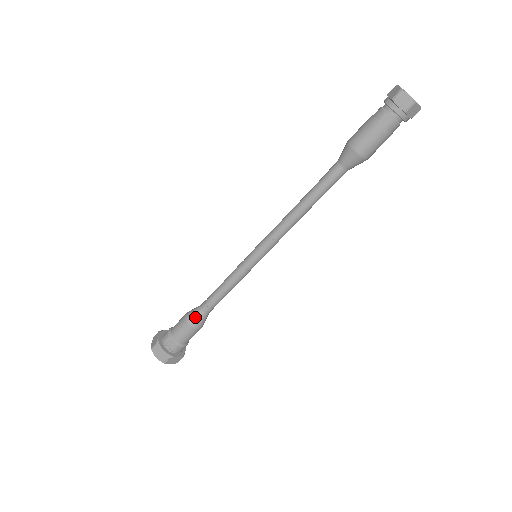
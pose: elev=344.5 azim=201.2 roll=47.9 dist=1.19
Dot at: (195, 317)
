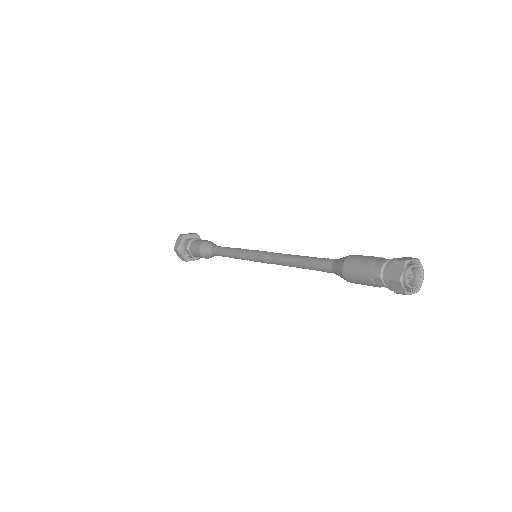
Dot at: (206, 254)
